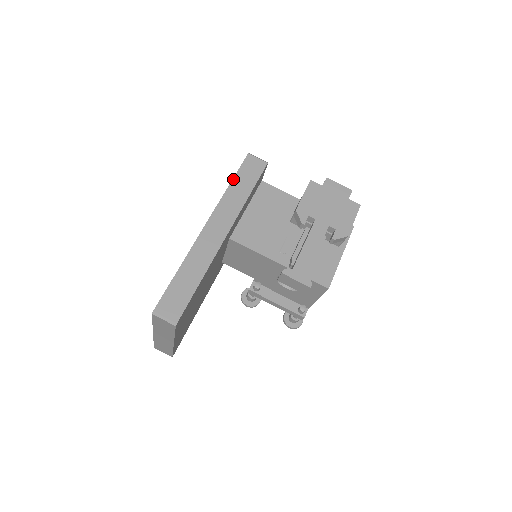
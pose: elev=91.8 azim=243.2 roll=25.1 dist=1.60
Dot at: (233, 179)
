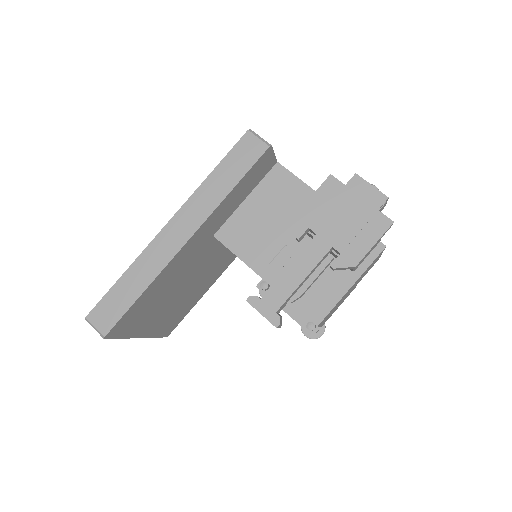
Dot at: (217, 166)
